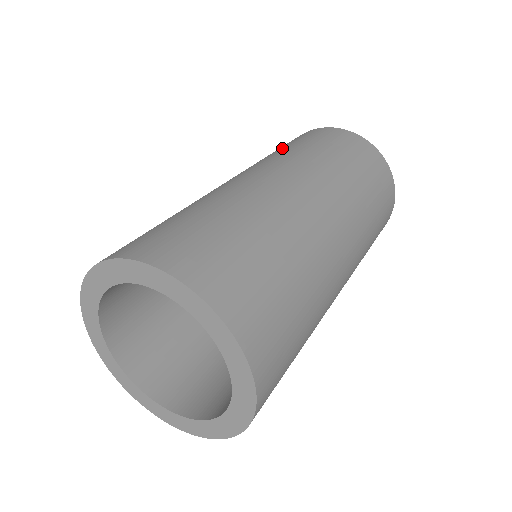
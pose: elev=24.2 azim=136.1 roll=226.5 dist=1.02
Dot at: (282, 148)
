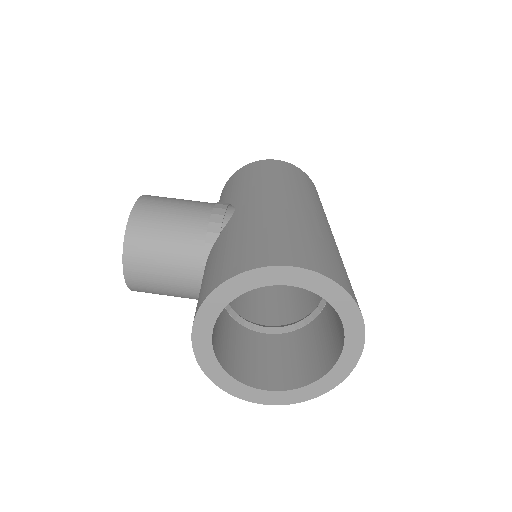
Dot at: (289, 177)
